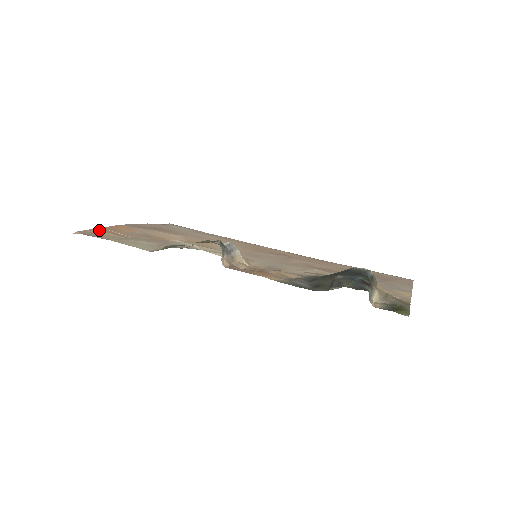
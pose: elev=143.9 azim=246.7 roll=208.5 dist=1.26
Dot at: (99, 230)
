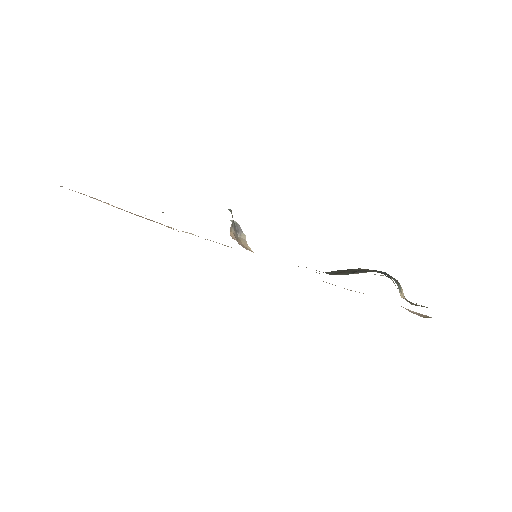
Dot at: occluded
